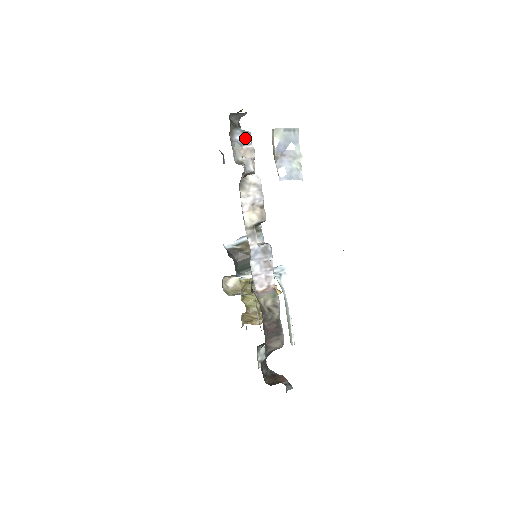
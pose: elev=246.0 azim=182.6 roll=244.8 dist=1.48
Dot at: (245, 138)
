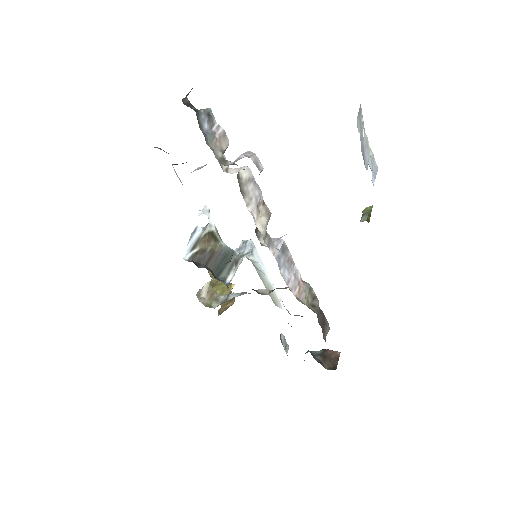
Dot at: (211, 121)
